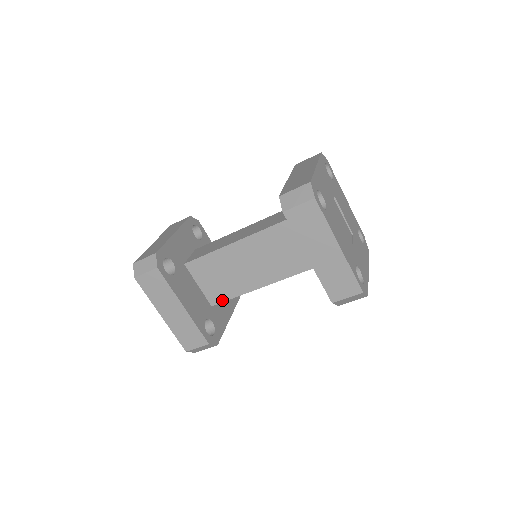
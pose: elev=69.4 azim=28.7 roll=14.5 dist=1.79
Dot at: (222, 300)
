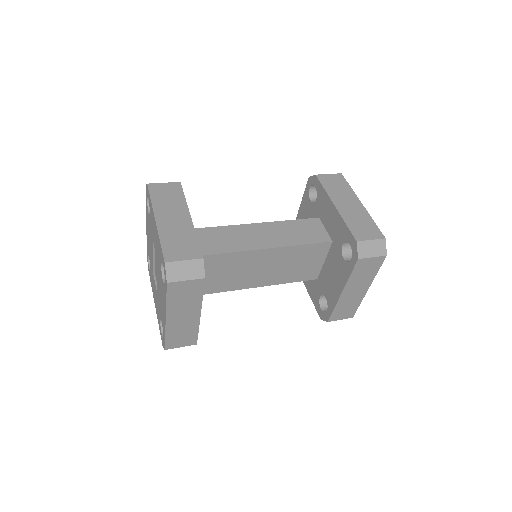
Dot at: (205, 293)
